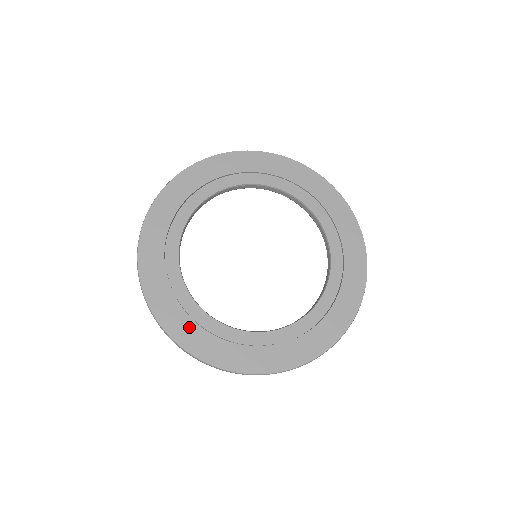
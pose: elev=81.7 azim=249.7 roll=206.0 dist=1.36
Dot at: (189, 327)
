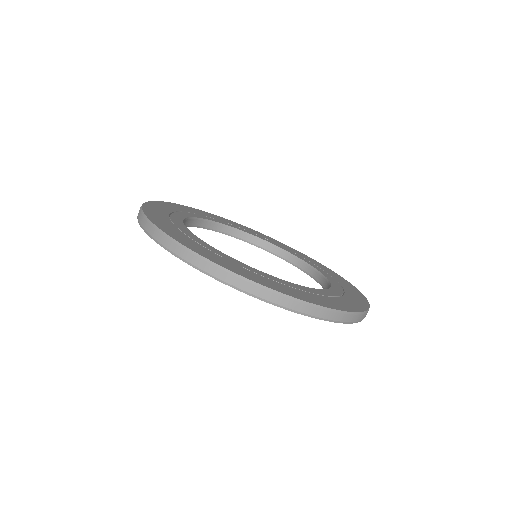
Dot at: (184, 237)
